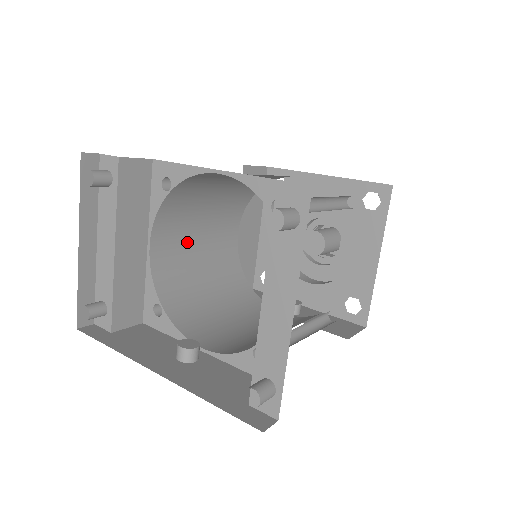
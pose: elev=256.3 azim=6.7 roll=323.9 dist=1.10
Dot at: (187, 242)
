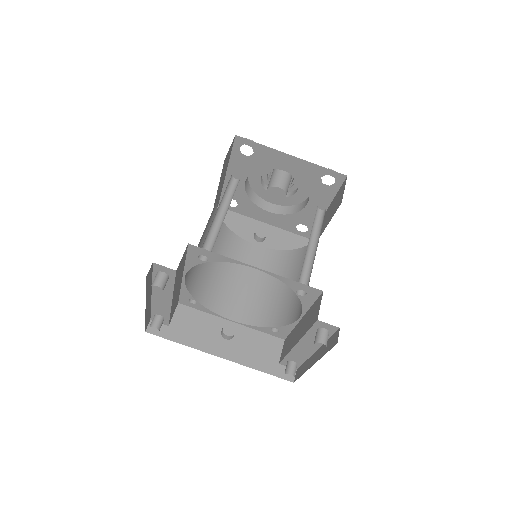
Dot at: occluded
